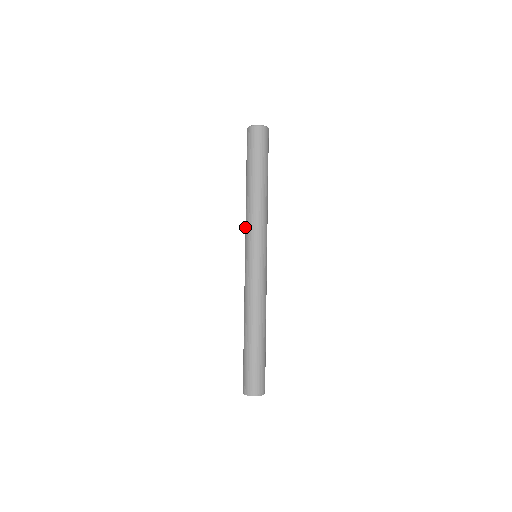
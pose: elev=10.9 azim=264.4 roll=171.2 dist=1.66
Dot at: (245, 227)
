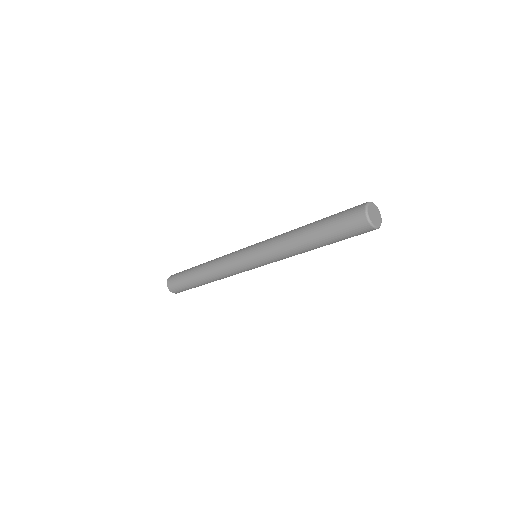
Dot at: (270, 251)
